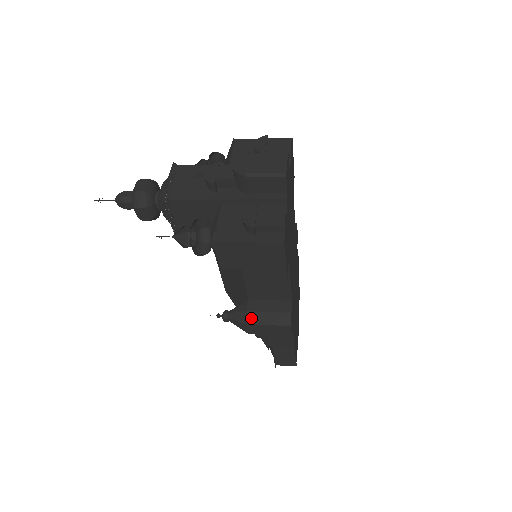
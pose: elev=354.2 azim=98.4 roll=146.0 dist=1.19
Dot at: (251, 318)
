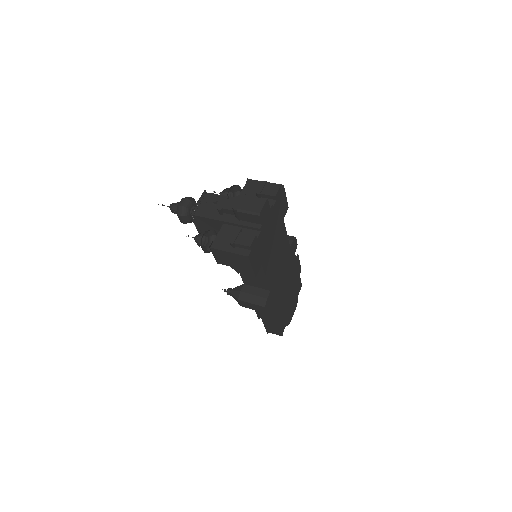
Dot at: (242, 296)
